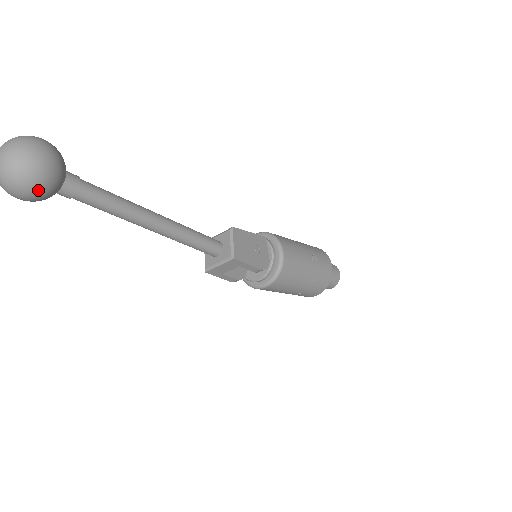
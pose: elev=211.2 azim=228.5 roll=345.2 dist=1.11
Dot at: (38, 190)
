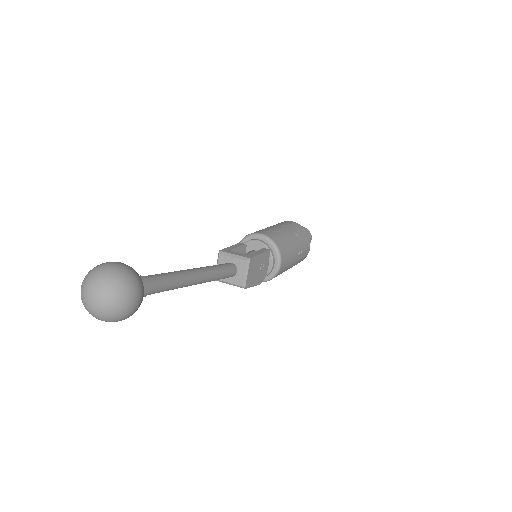
Dot at: occluded
